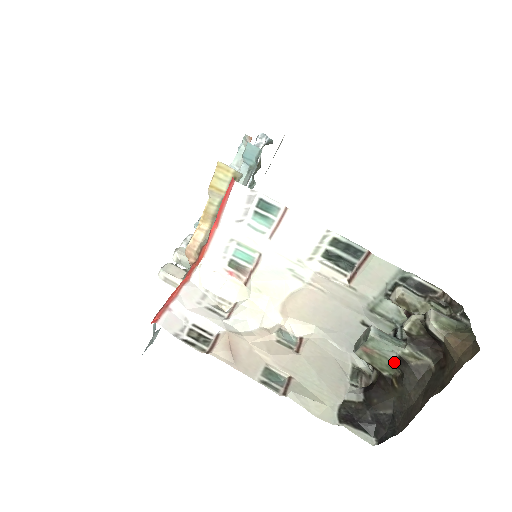
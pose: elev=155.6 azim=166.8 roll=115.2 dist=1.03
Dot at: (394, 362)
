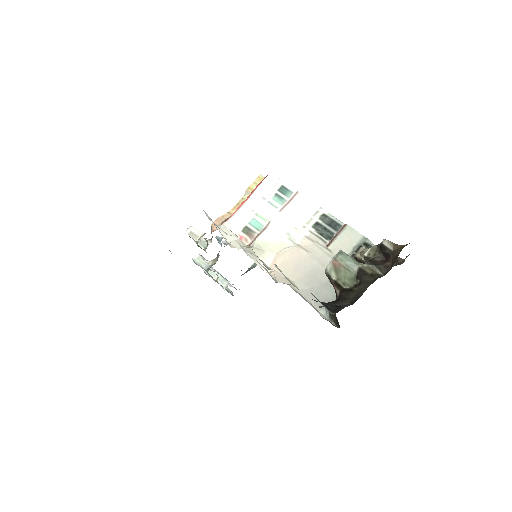
Dot at: (355, 275)
